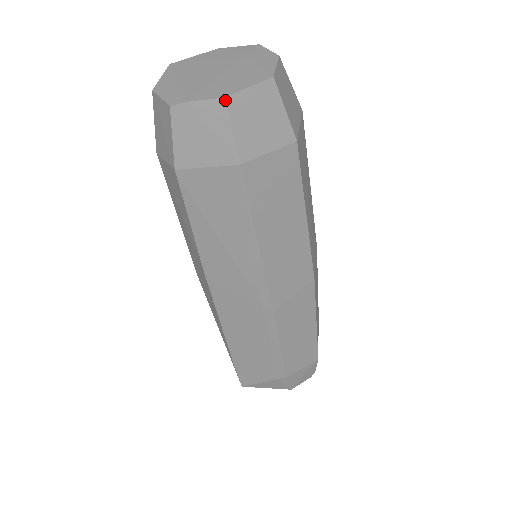
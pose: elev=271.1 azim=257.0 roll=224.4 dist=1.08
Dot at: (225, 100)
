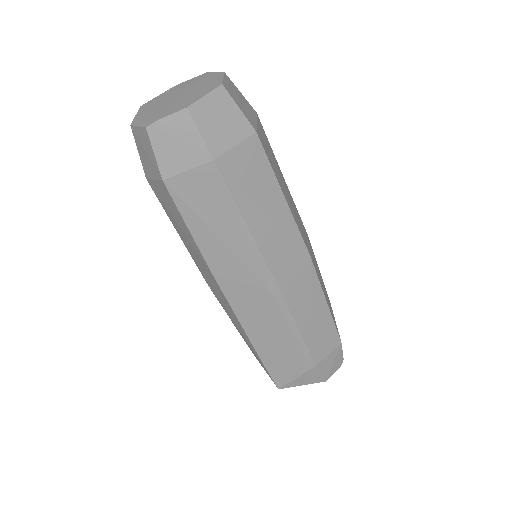
Dot at: (188, 109)
